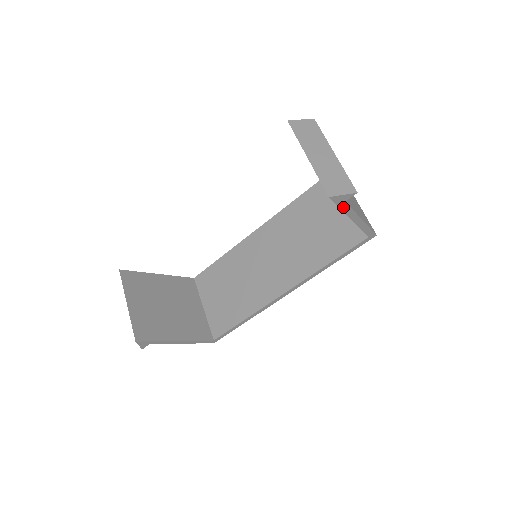
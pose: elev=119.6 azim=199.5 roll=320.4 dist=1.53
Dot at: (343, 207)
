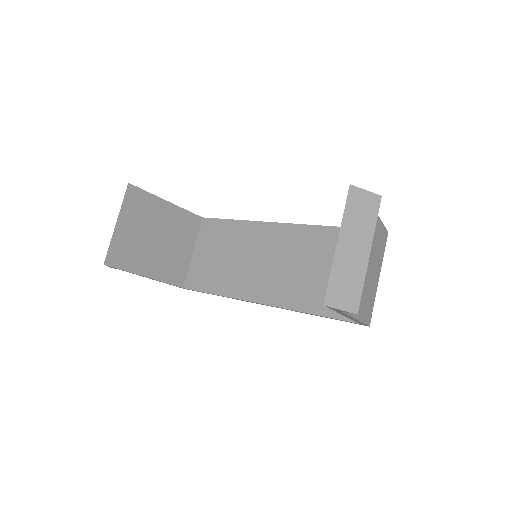
Dot at: (338, 311)
